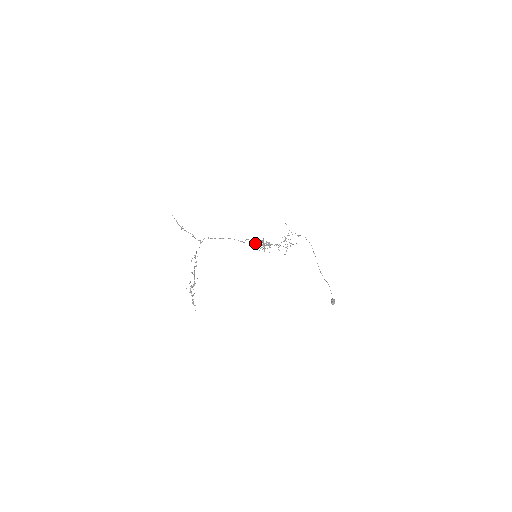
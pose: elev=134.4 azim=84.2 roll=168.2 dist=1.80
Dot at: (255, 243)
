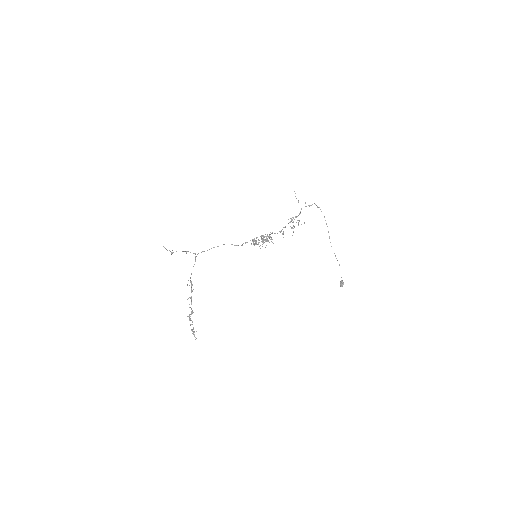
Dot at: (254, 241)
